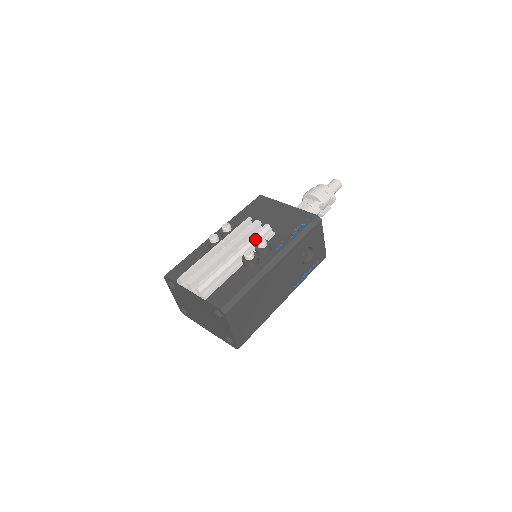
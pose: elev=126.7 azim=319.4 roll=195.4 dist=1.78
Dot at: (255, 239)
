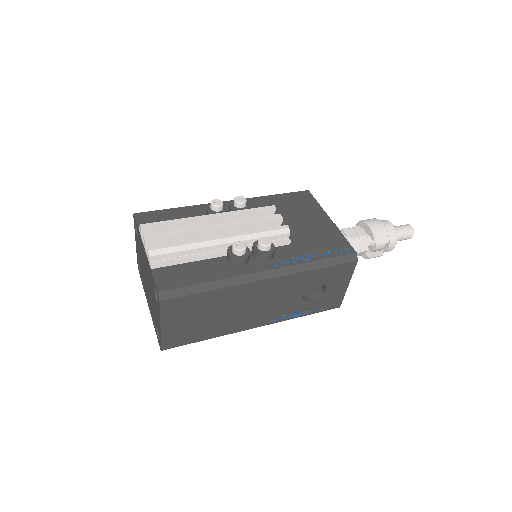
Dot at: (261, 234)
